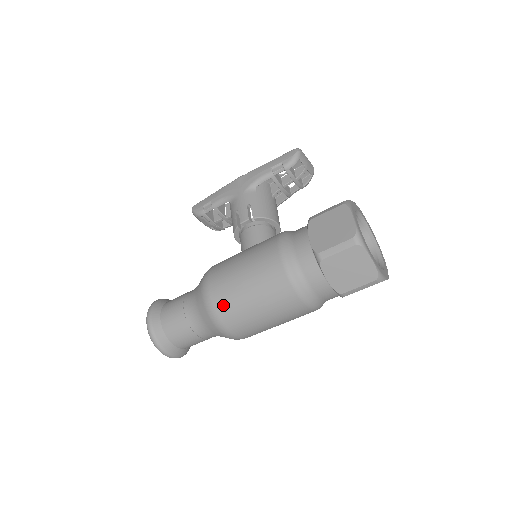
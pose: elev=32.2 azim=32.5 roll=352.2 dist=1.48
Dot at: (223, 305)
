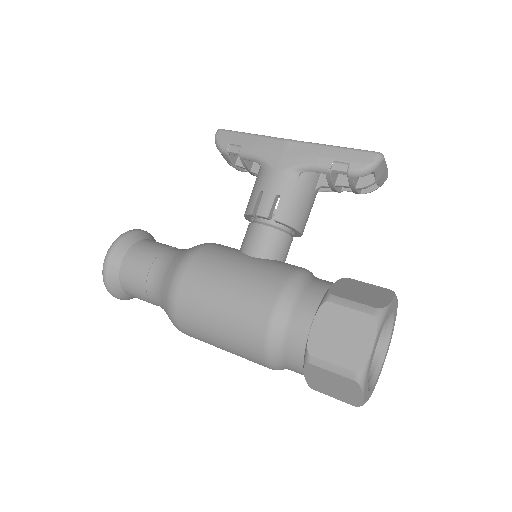
Dot at: (185, 315)
